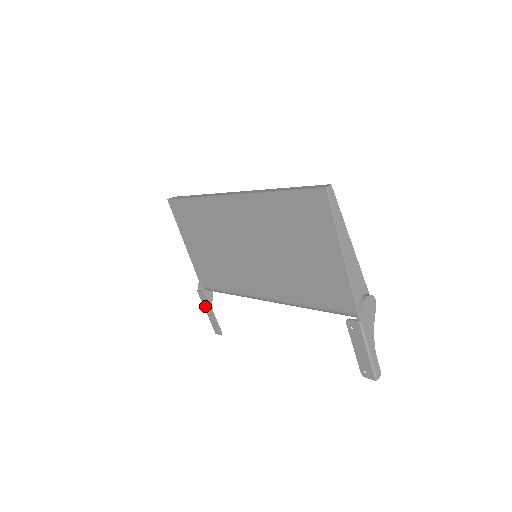
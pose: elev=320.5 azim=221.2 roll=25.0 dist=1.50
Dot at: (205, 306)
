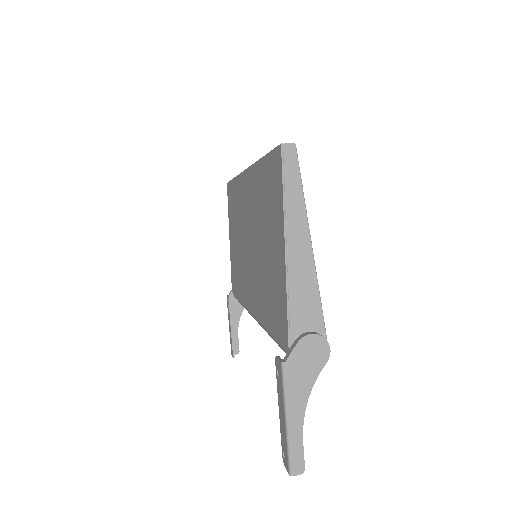
Dot at: (228, 316)
